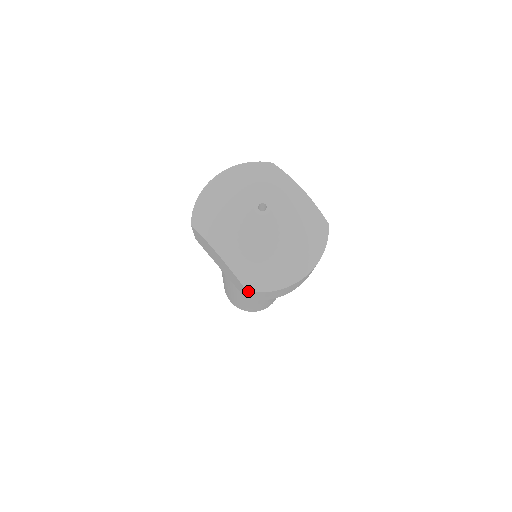
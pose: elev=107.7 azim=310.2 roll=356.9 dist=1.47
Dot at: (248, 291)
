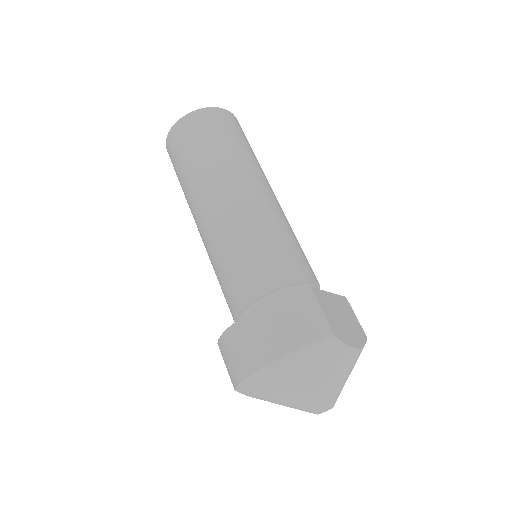
Dot at: occluded
